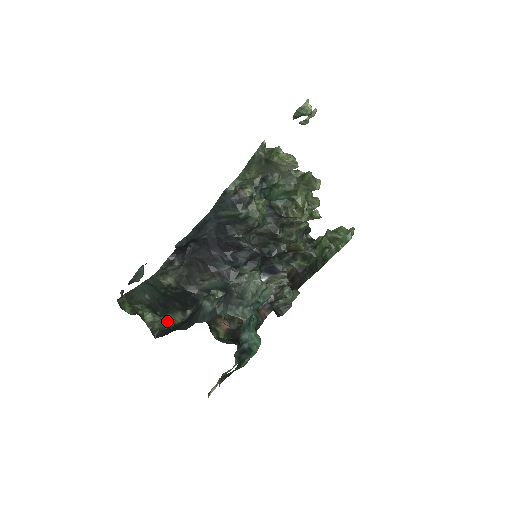
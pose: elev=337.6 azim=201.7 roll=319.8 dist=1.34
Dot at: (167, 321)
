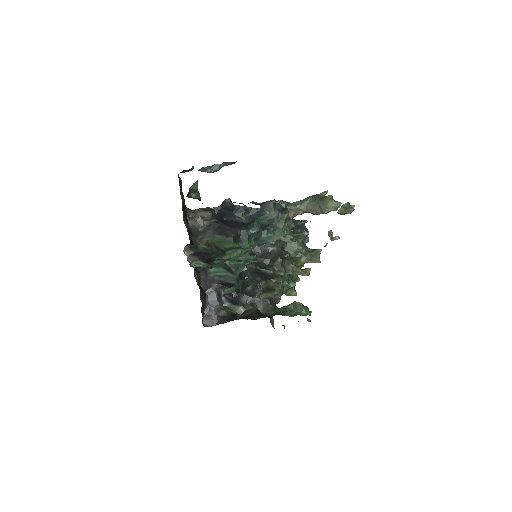
Dot at: occluded
